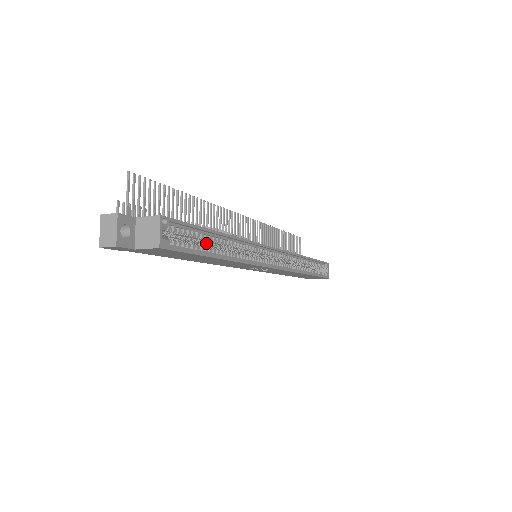
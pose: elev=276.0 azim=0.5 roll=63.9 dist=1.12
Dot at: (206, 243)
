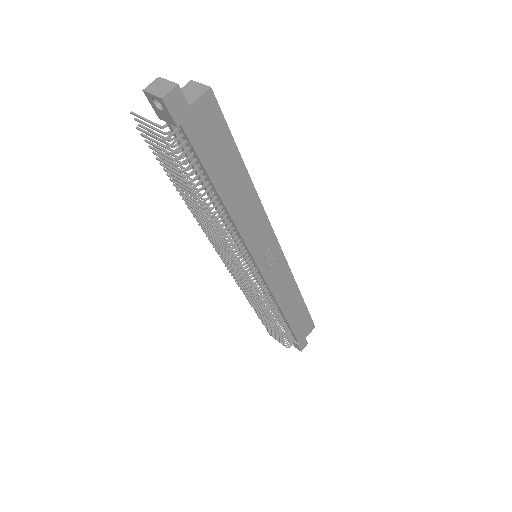
Dot at: occluded
